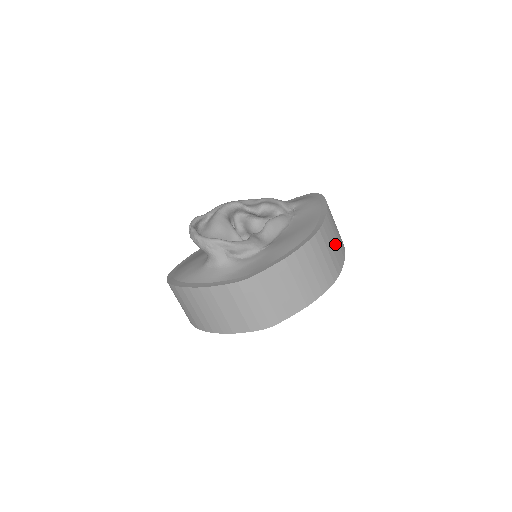
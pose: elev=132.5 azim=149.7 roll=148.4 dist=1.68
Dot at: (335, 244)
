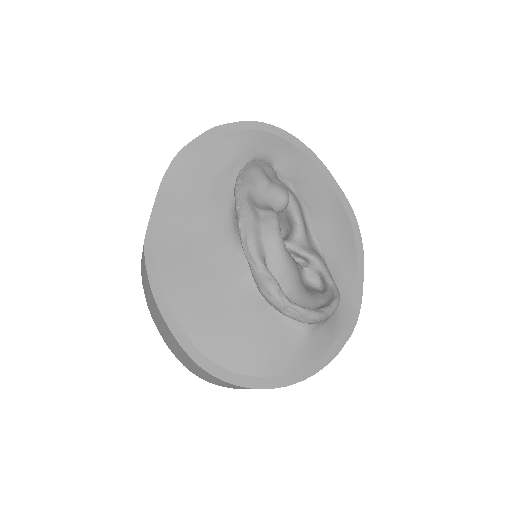
Dot at: occluded
